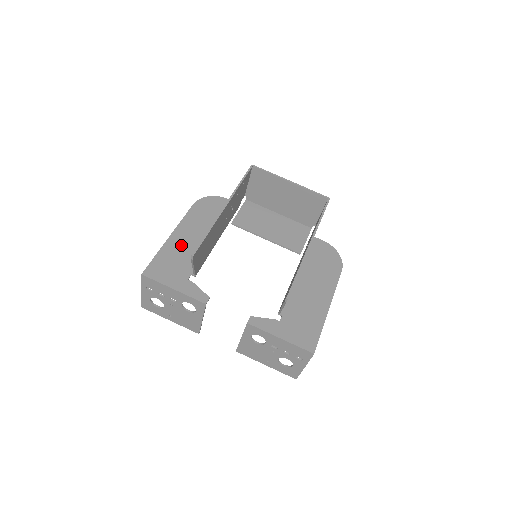
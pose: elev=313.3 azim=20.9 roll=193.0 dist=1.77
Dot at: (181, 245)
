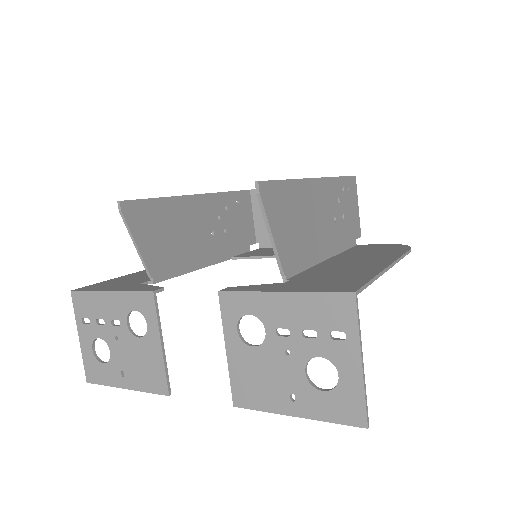
Dot at: occluded
